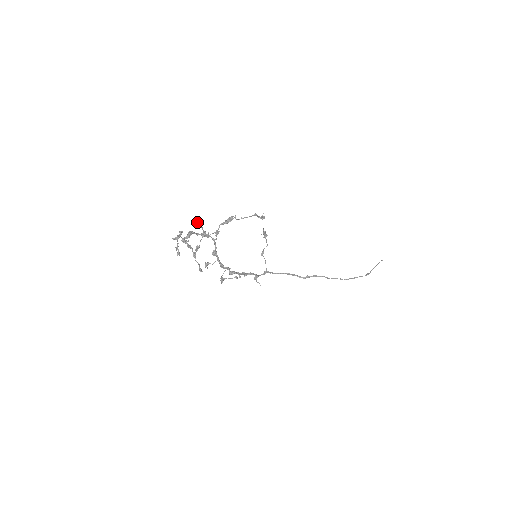
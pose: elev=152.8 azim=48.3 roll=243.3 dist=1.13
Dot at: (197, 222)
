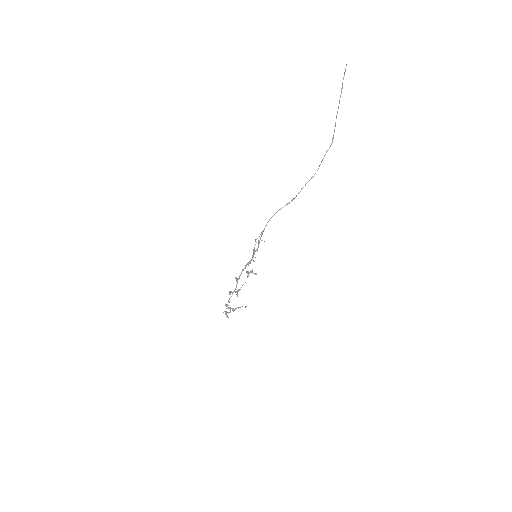
Dot at: occluded
